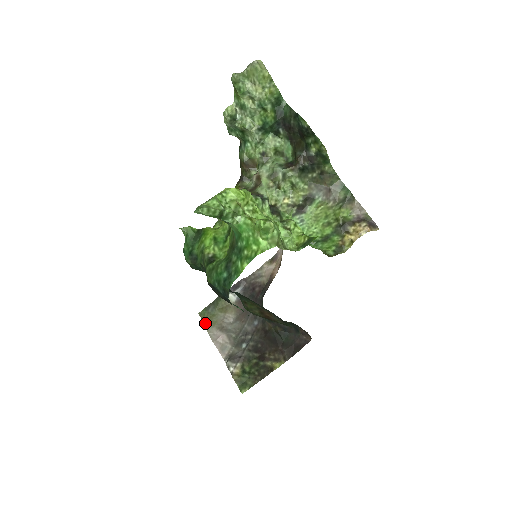
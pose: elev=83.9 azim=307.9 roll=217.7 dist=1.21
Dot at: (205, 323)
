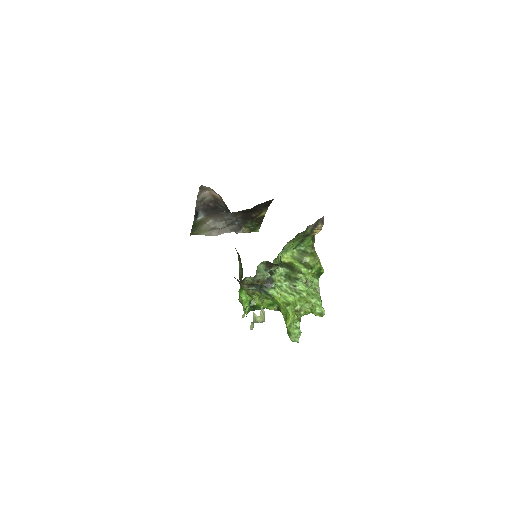
Dot at: occluded
